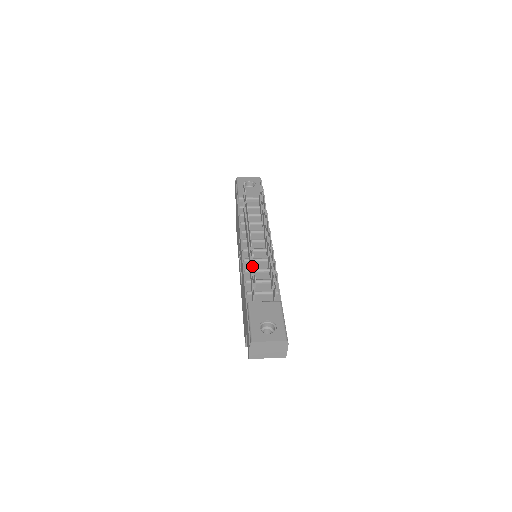
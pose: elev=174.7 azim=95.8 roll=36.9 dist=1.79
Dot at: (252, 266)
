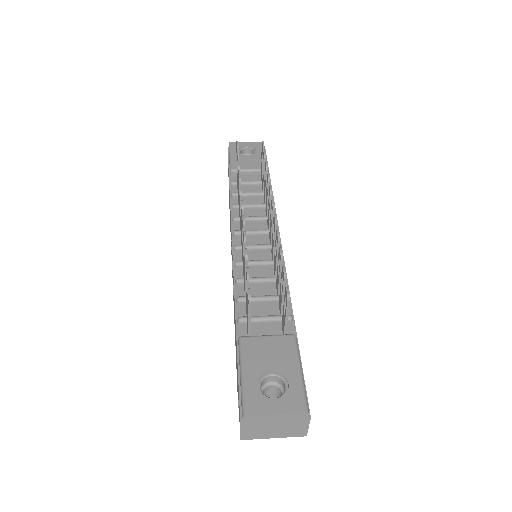
Dot at: occluded
